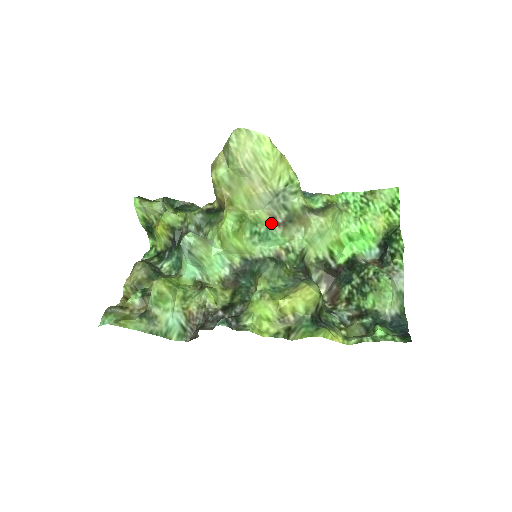
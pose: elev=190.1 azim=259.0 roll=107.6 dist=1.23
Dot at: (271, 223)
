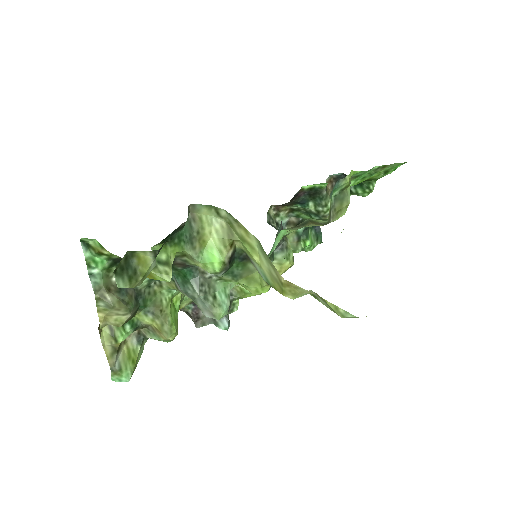
Dot at: occluded
